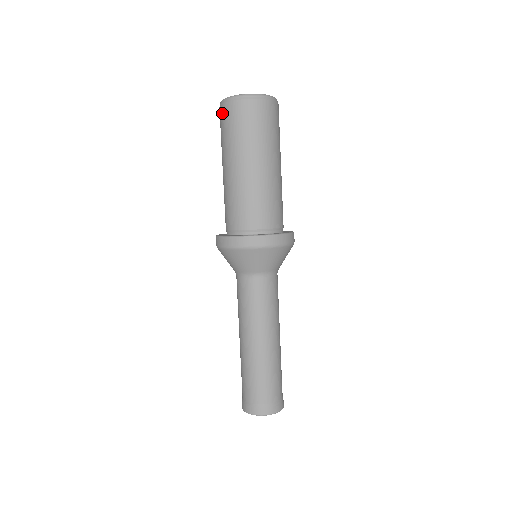
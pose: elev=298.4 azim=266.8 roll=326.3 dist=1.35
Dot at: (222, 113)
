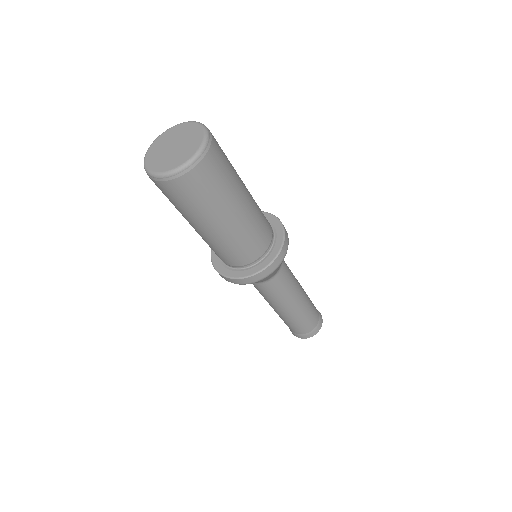
Dot at: (177, 187)
